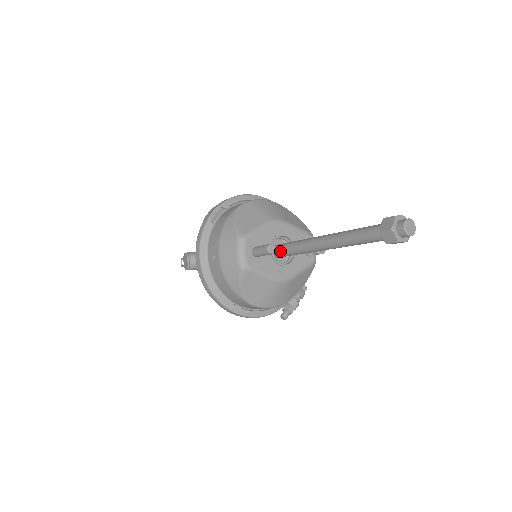
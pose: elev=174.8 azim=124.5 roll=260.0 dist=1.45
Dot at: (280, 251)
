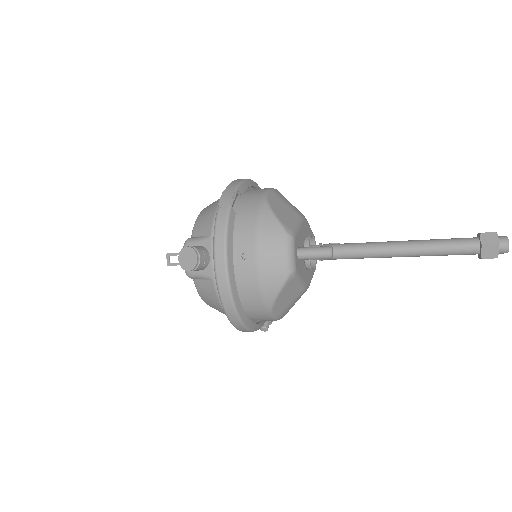
Dot at: occluded
